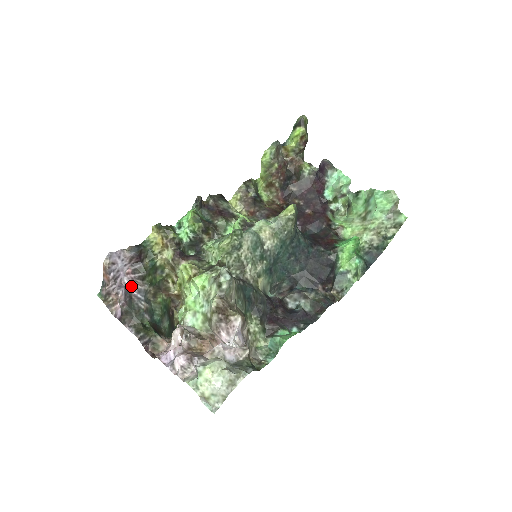
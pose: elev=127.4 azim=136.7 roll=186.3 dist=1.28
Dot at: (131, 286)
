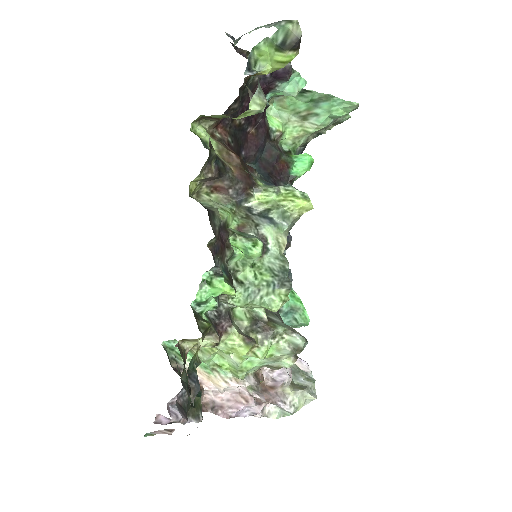
Dot at: (176, 399)
